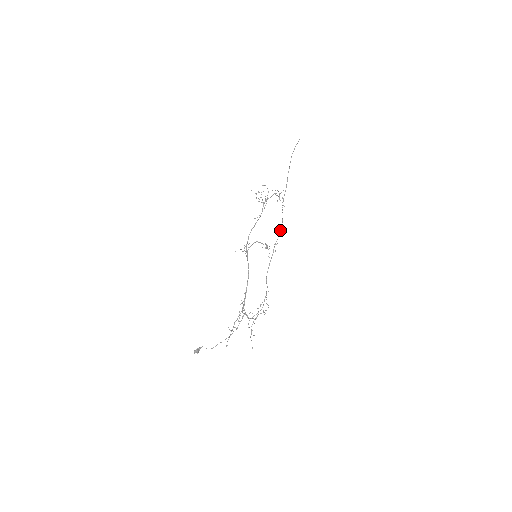
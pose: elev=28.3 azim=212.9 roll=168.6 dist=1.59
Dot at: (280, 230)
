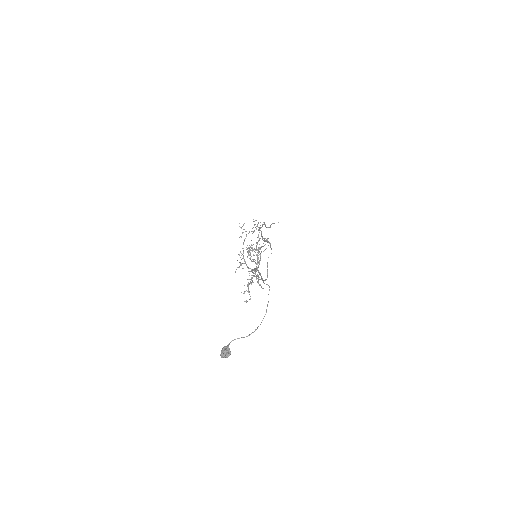
Dot at: (262, 224)
